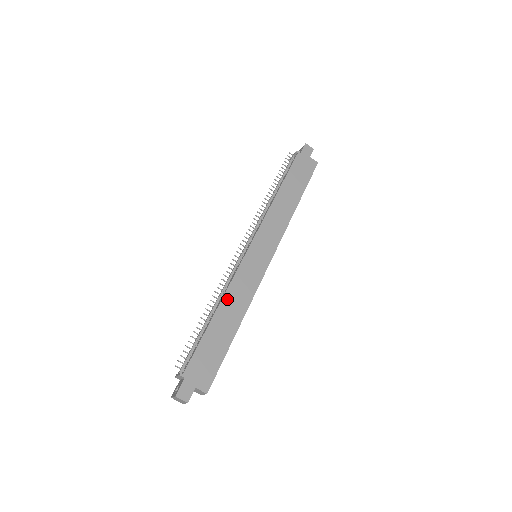
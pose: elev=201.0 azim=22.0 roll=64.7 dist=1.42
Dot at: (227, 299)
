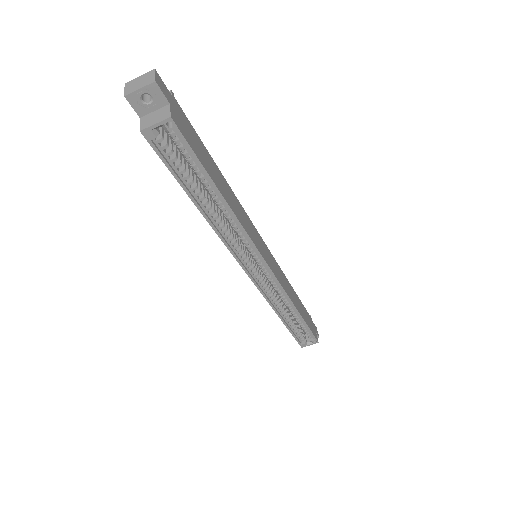
Dot at: (233, 195)
